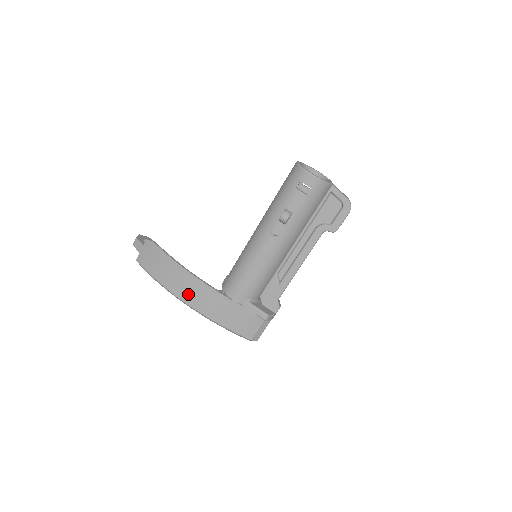
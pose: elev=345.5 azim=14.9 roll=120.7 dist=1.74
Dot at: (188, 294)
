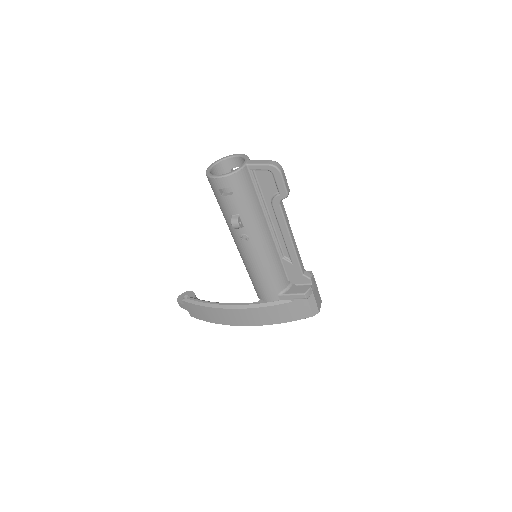
Dot at: (238, 320)
